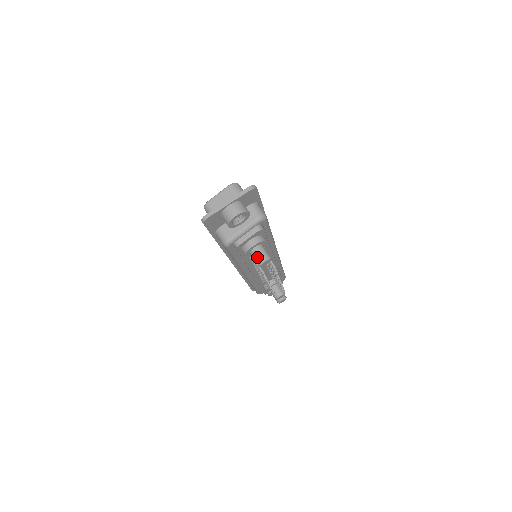
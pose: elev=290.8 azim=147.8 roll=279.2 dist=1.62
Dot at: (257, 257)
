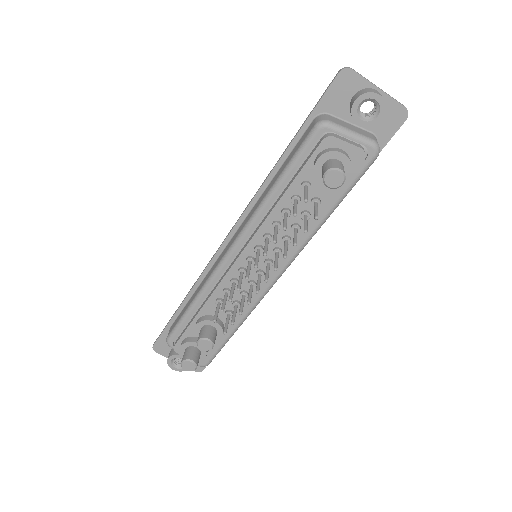
Dot at: (335, 163)
